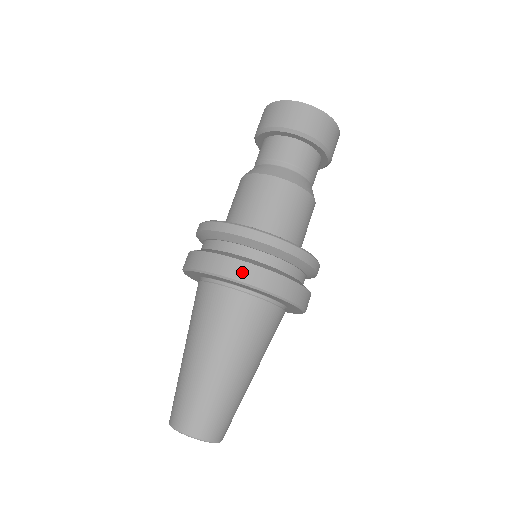
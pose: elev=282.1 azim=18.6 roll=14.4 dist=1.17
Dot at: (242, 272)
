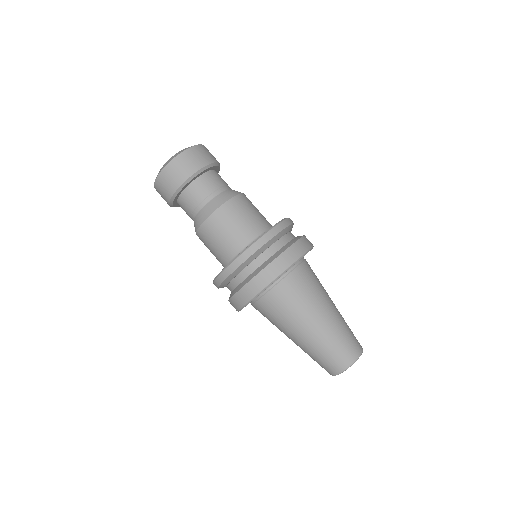
Dot at: (251, 290)
